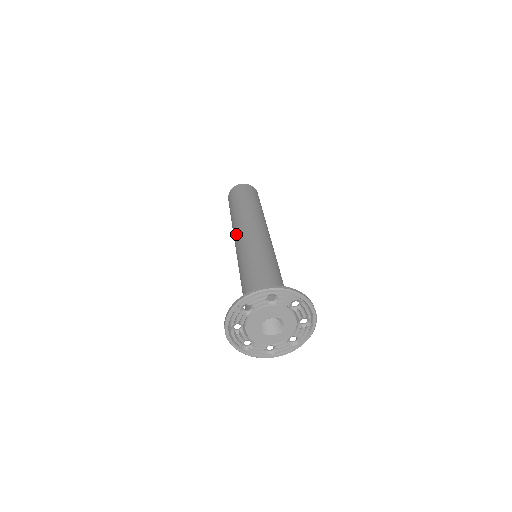
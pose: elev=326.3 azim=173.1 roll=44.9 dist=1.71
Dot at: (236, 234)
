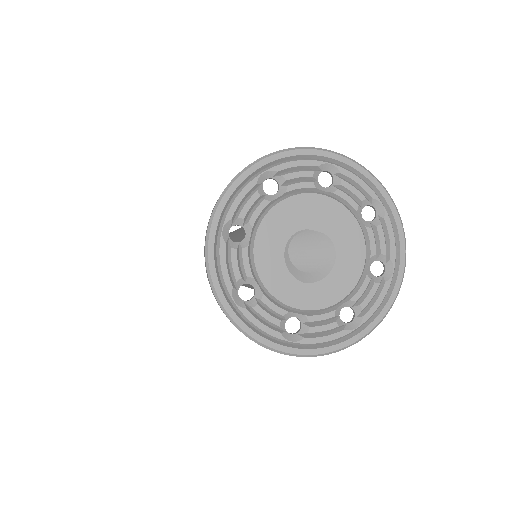
Dot at: occluded
